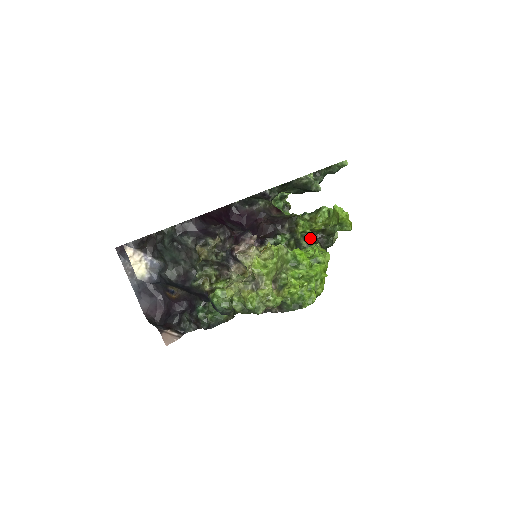
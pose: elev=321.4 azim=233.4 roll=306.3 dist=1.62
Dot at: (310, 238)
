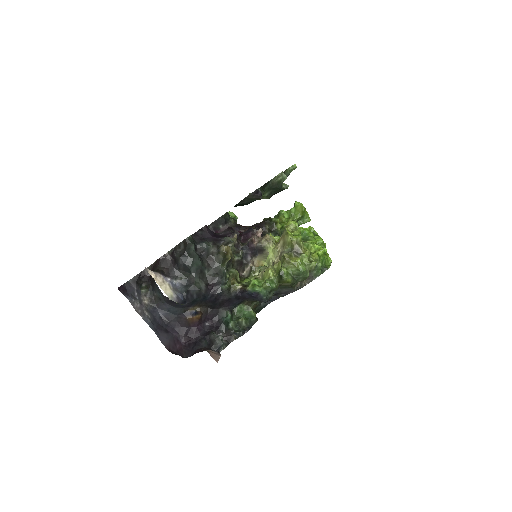
Dot at: occluded
